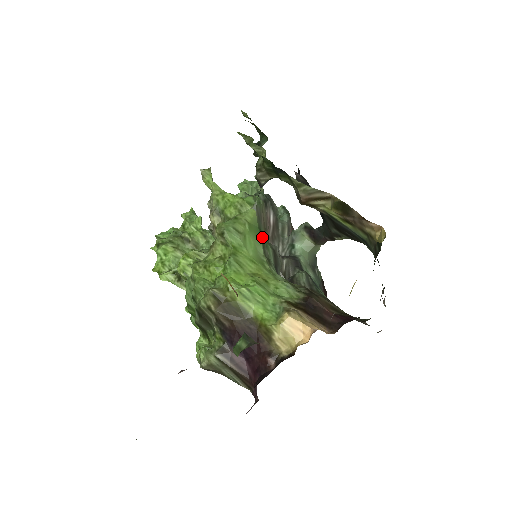
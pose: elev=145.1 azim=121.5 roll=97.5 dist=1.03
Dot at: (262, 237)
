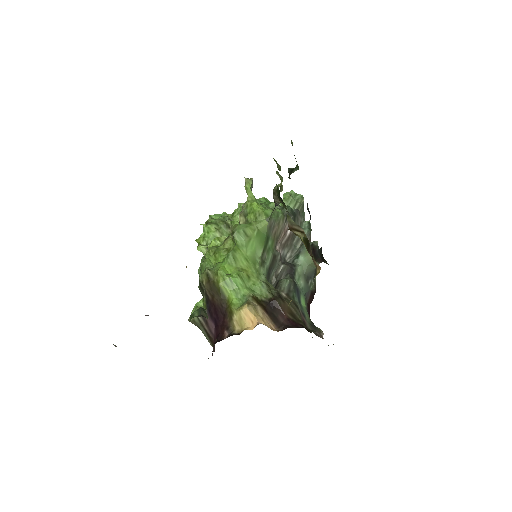
Dot at: (267, 243)
